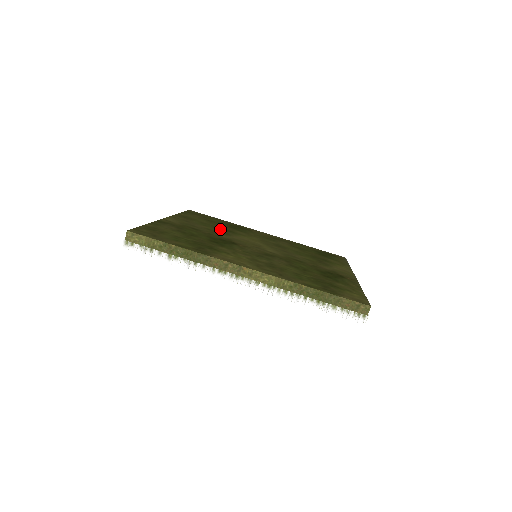
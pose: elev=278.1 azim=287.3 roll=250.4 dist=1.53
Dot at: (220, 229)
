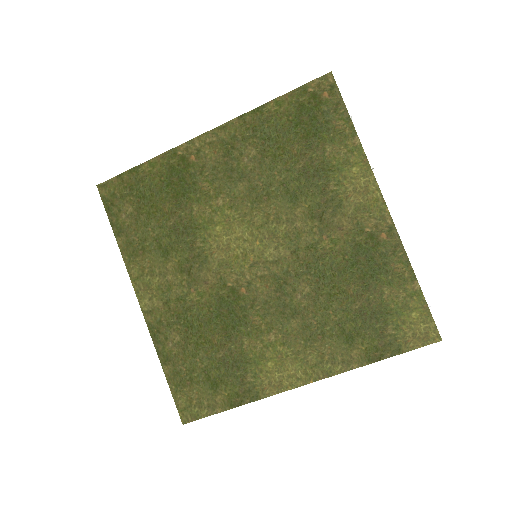
Dot at: (183, 241)
